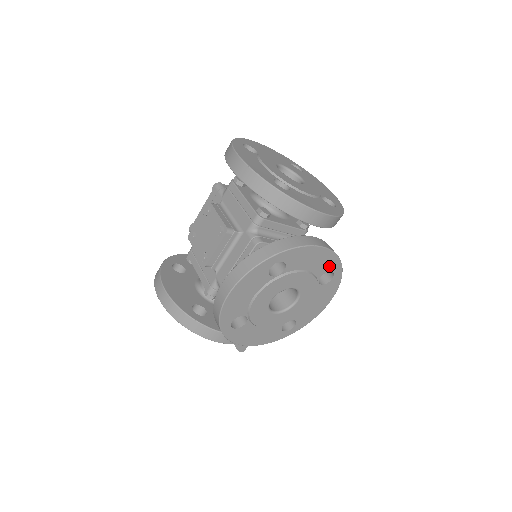
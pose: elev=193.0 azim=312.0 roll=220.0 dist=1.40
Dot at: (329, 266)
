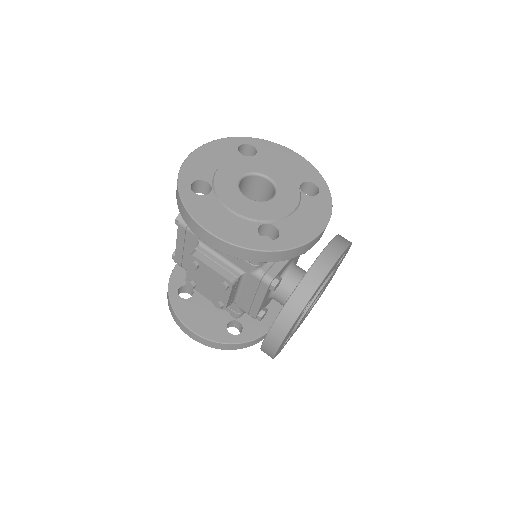
Dot at: (342, 256)
